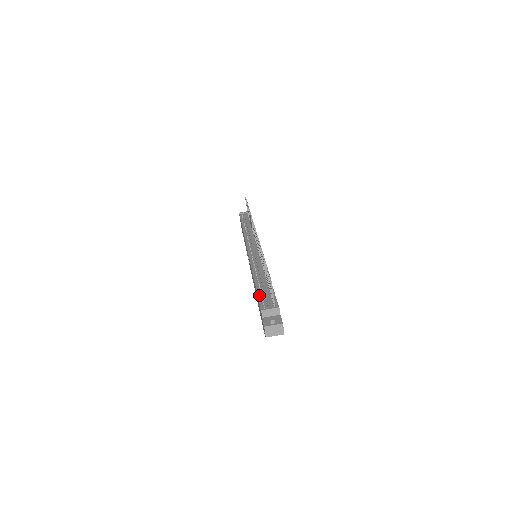
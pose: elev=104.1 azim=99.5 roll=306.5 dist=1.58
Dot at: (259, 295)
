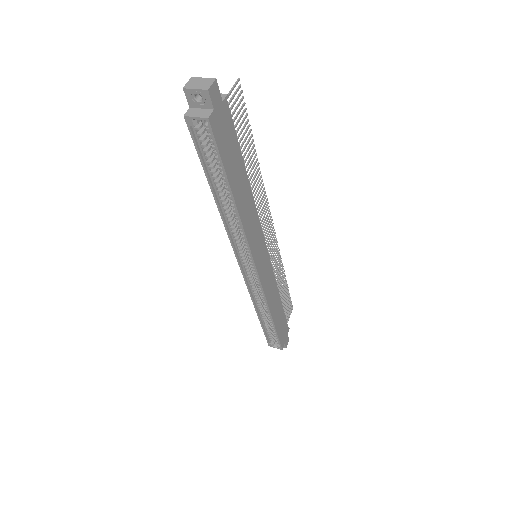
Dot at: occluded
